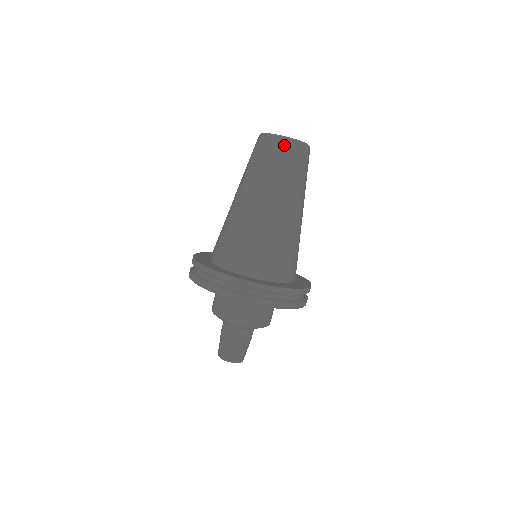
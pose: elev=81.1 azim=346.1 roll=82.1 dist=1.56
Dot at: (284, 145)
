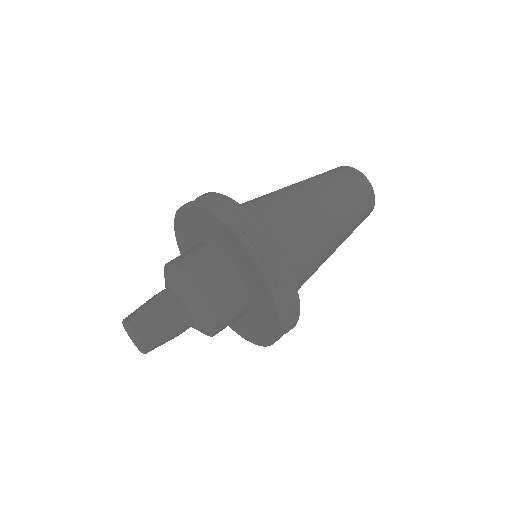
Dot at: (347, 169)
